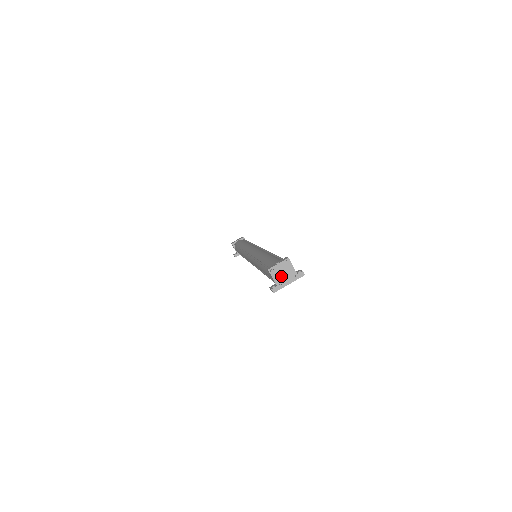
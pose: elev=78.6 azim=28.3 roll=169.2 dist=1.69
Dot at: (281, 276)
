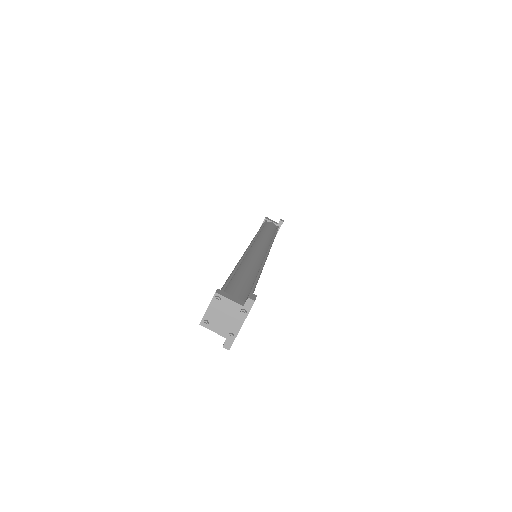
Dot at: (223, 322)
